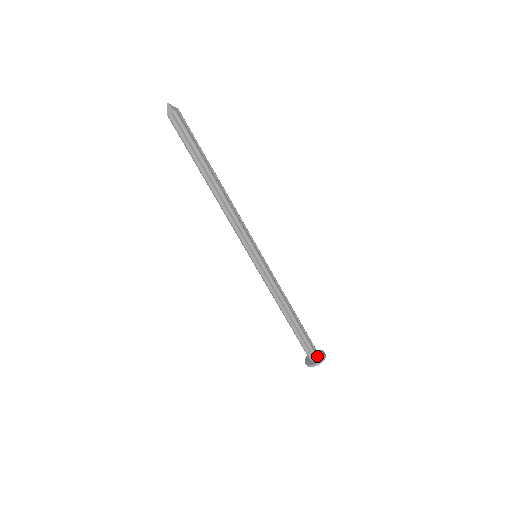
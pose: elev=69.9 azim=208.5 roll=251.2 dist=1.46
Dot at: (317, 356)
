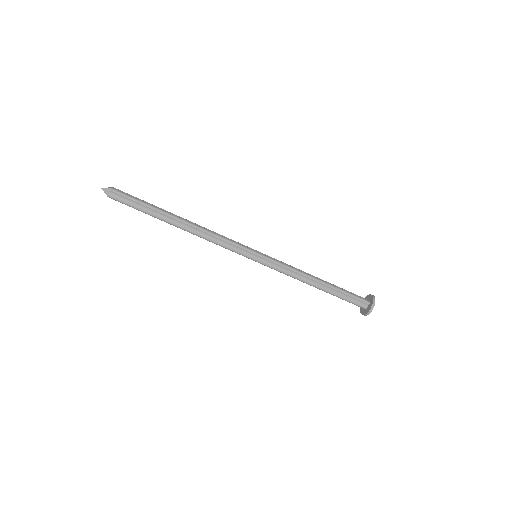
Dot at: (365, 307)
